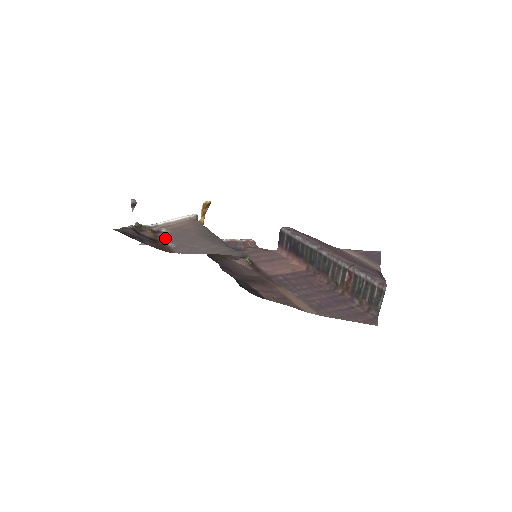
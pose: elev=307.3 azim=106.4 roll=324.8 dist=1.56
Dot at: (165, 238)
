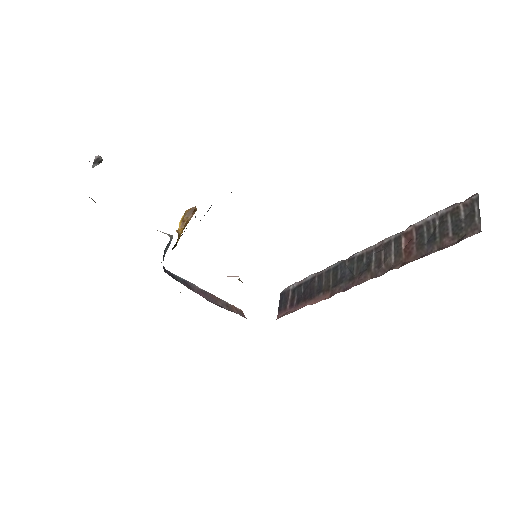
Dot at: occluded
